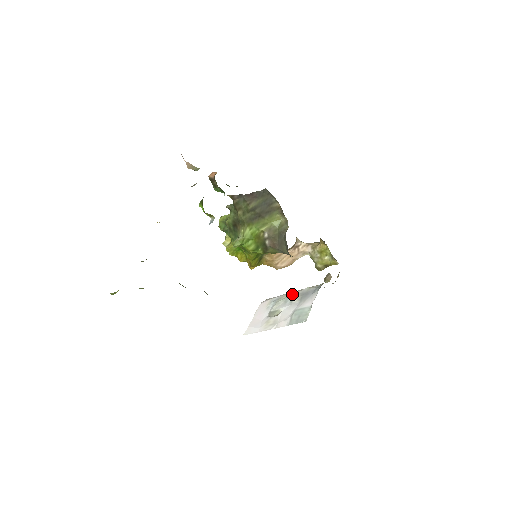
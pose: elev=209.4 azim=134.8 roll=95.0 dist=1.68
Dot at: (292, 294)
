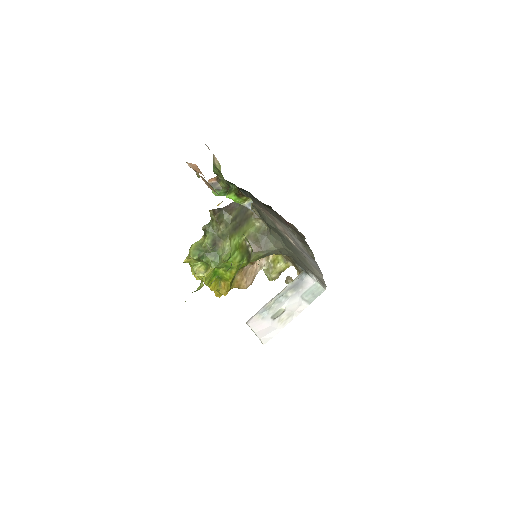
Dot at: (278, 296)
